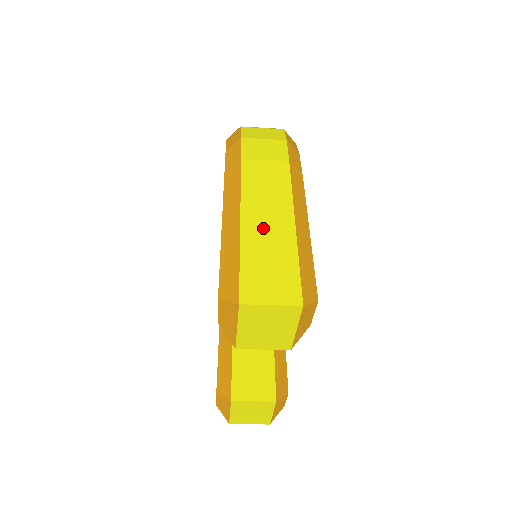
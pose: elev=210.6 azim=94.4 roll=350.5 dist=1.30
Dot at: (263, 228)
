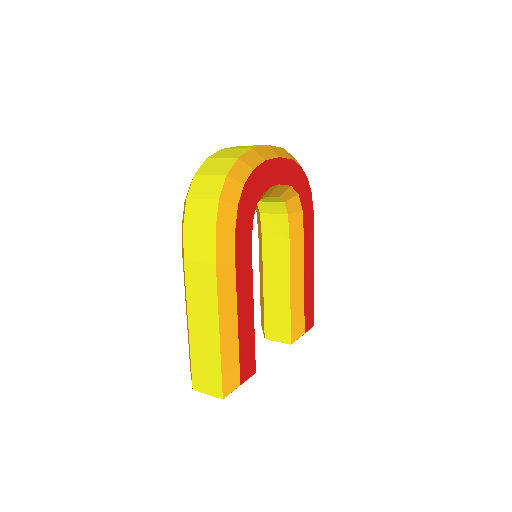
Dot at: (201, 336)
